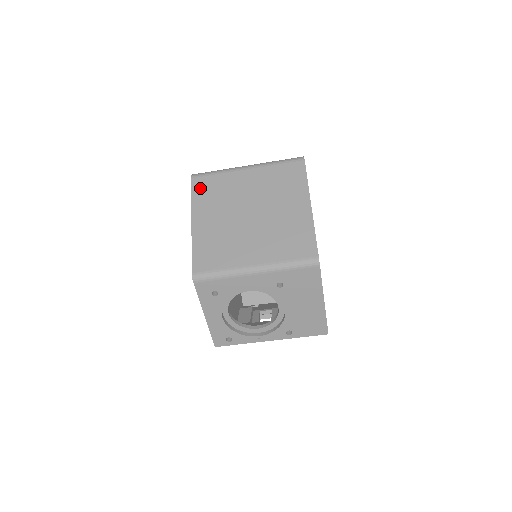
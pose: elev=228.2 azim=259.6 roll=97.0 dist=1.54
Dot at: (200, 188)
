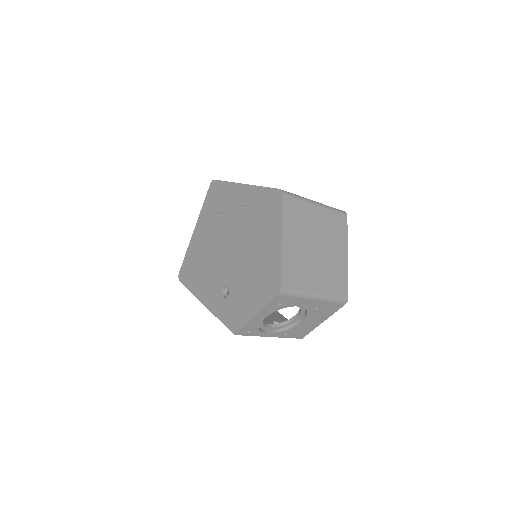
Dot at: (288, 208)
